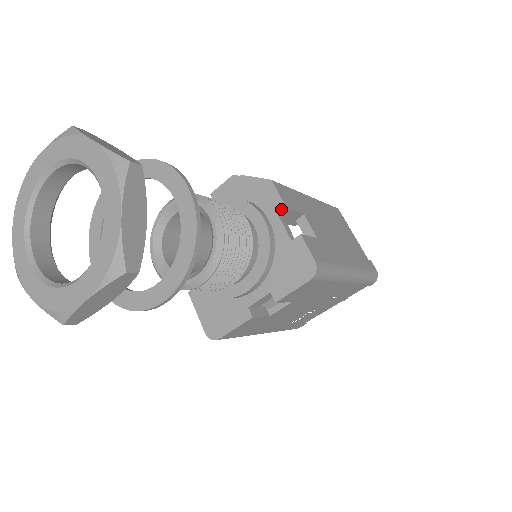
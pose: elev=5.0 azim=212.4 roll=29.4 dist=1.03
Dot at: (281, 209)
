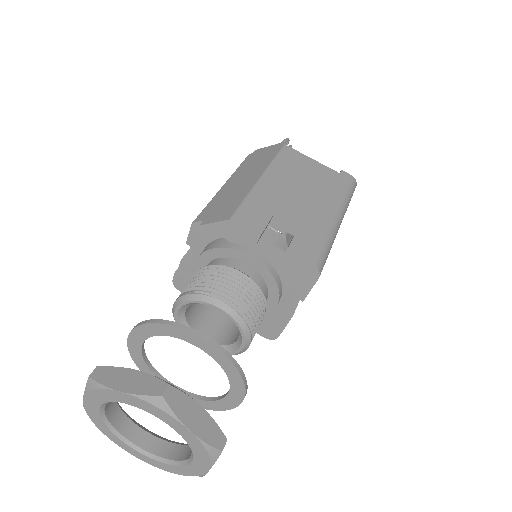
Dot at: (256, 238)
